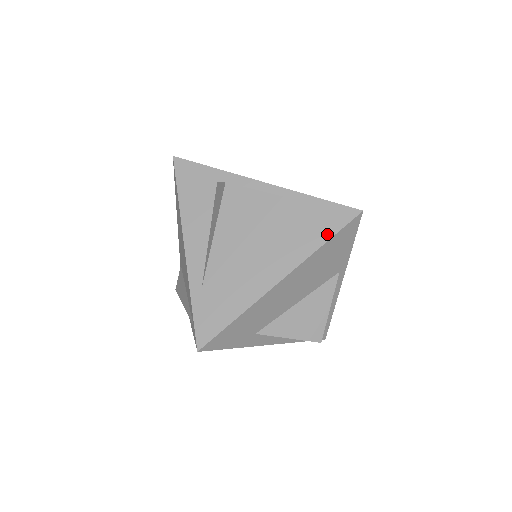
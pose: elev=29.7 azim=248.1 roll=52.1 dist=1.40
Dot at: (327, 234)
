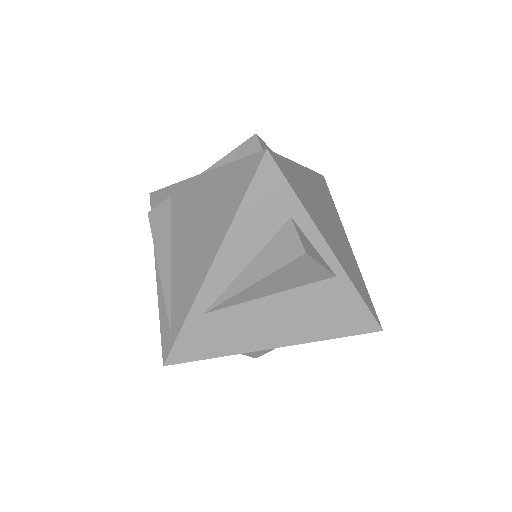
Dot at: (343, 332)
